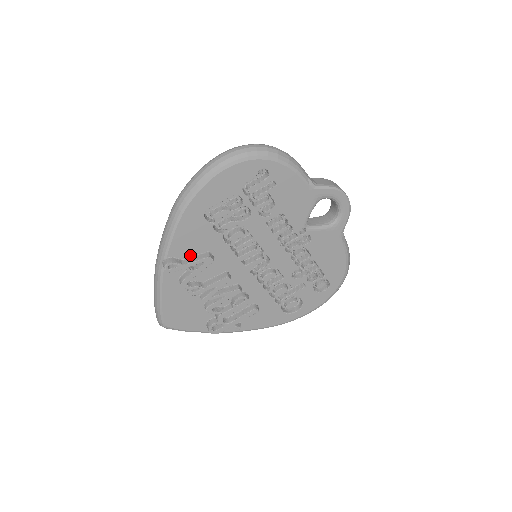
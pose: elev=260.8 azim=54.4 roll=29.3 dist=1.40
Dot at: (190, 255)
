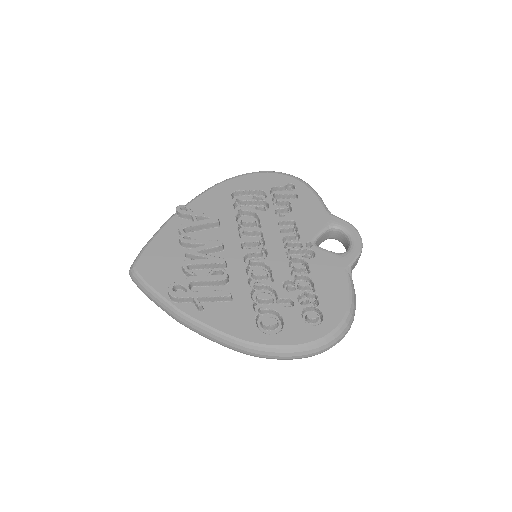
Dot at: occluded
